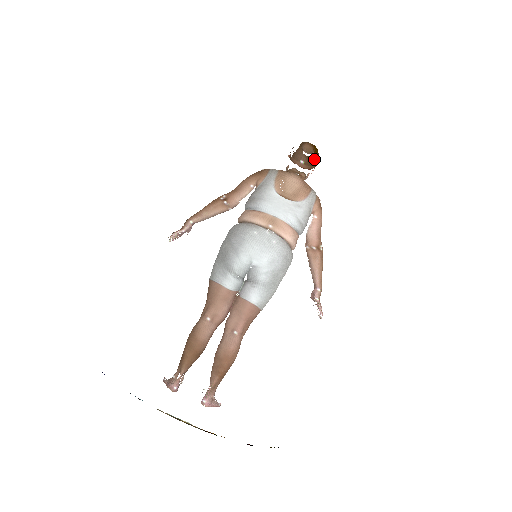
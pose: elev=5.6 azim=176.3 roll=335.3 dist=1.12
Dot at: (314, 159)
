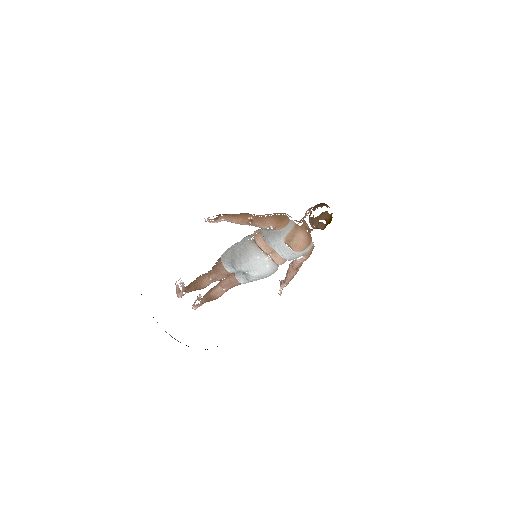
Dot at: occluded
